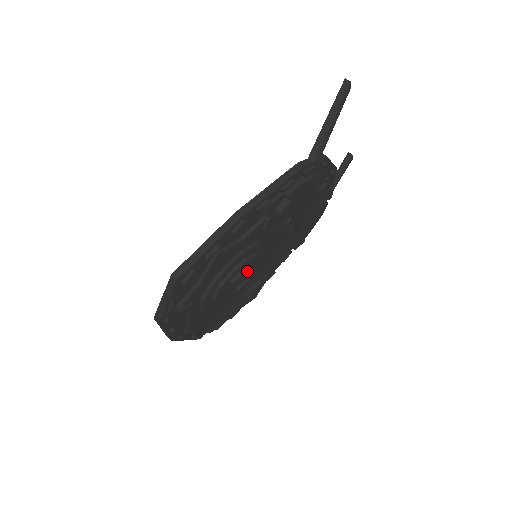
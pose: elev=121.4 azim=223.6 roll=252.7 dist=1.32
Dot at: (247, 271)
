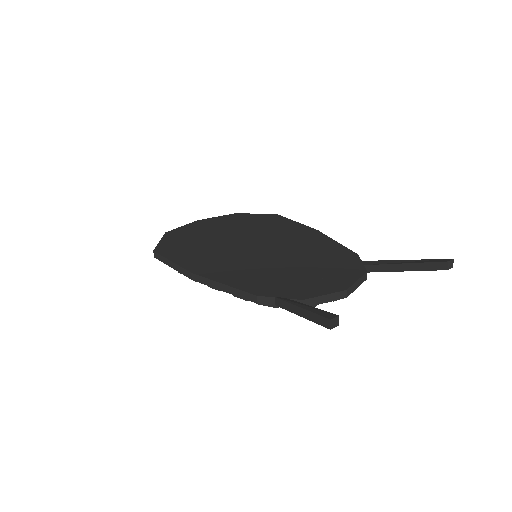
Dot at: occluded
